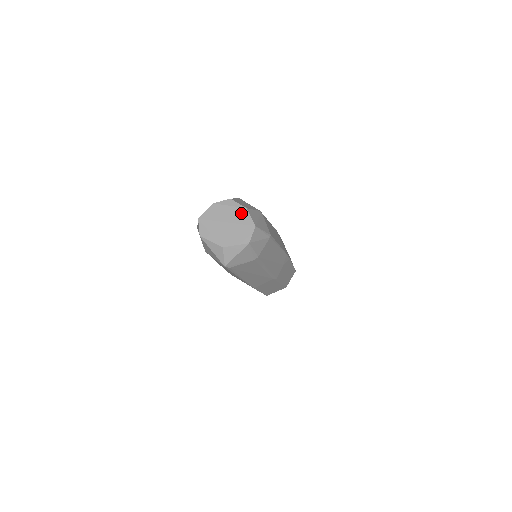
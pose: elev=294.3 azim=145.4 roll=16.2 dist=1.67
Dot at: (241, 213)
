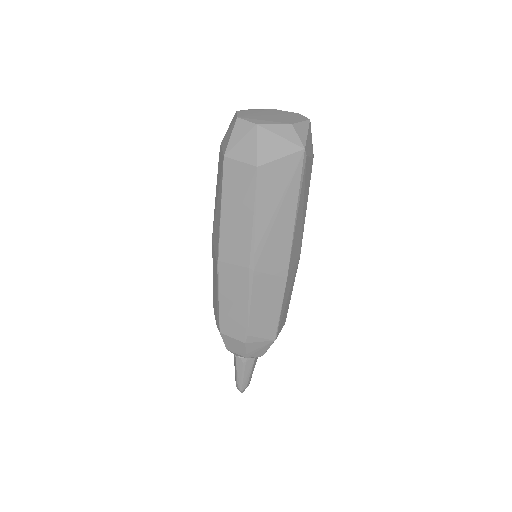
Dot at: (273, 111)
